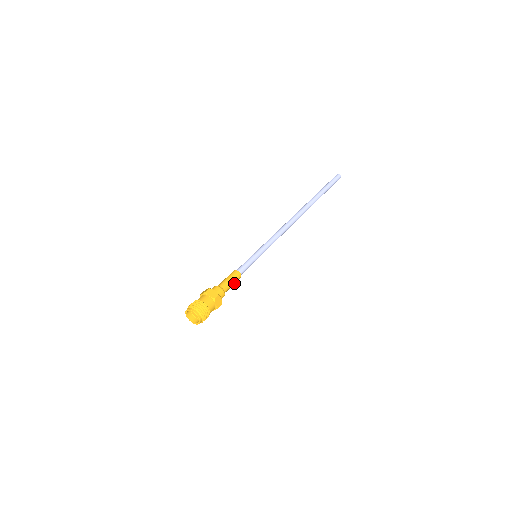
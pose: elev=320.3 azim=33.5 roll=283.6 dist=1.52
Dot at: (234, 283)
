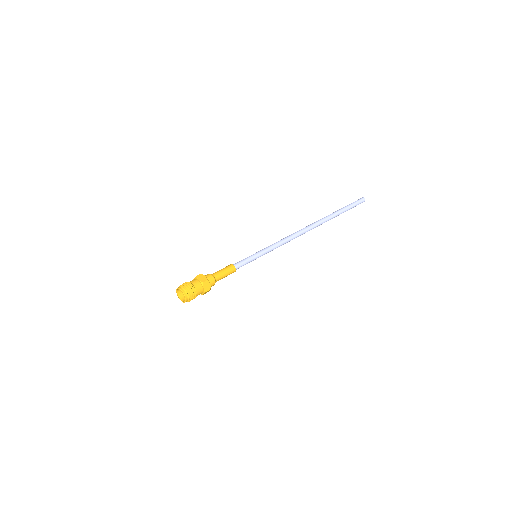
Dot at: occluded
